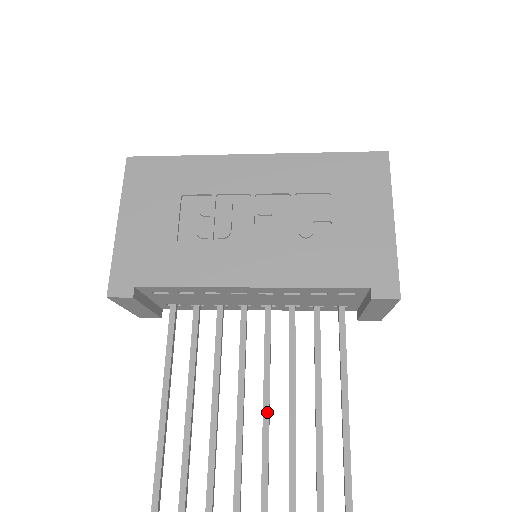
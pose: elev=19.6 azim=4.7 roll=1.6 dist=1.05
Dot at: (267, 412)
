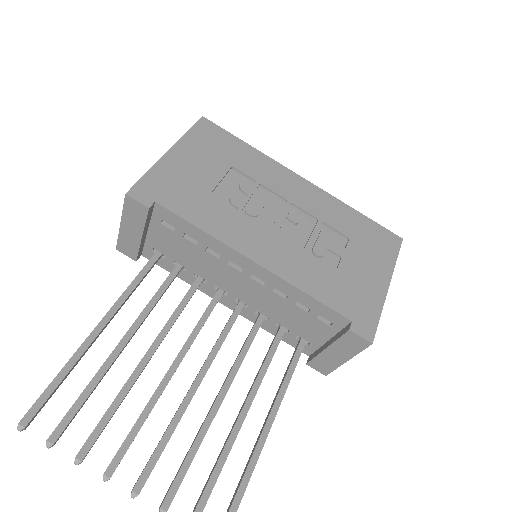
Dot at: (195, 389)
